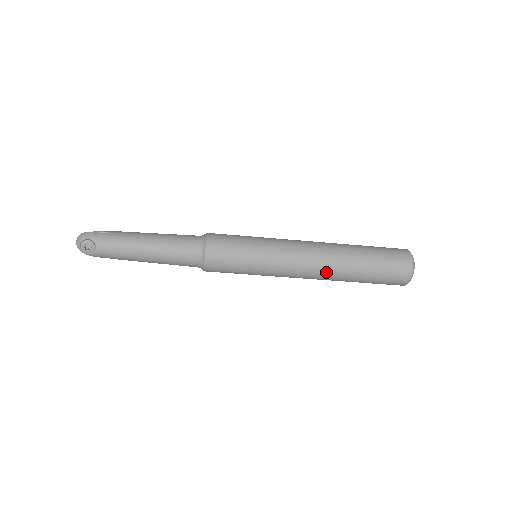
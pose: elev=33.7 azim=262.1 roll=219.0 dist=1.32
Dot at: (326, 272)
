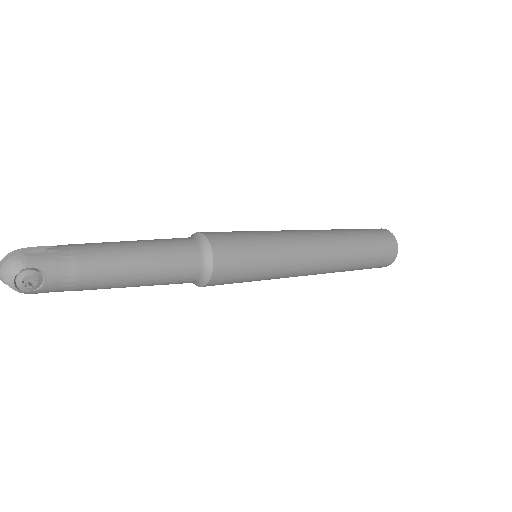
Dot at: (331, 267)
